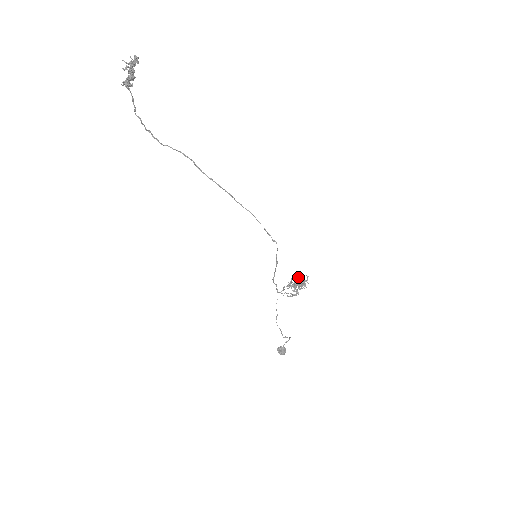
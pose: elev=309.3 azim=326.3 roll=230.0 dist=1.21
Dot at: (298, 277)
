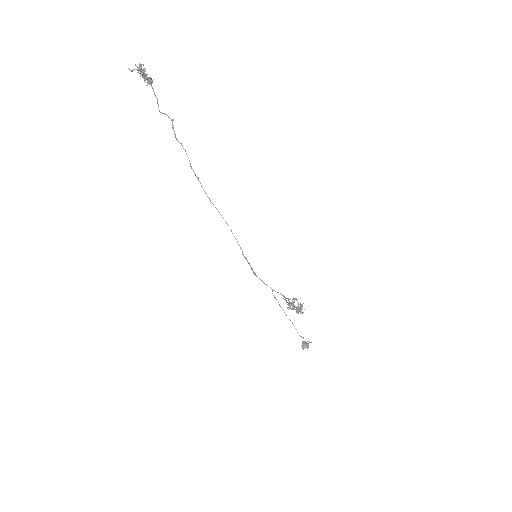
Dot at: occluded
